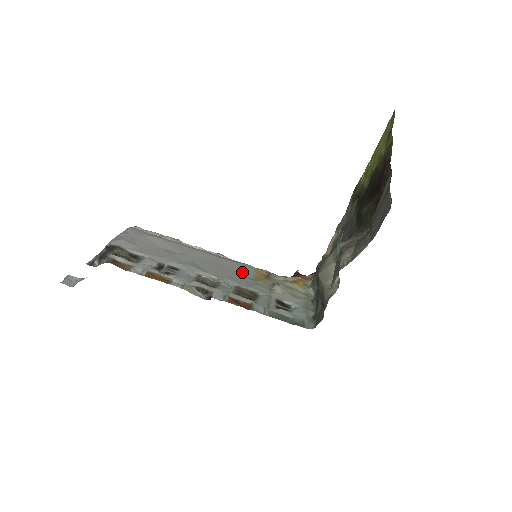
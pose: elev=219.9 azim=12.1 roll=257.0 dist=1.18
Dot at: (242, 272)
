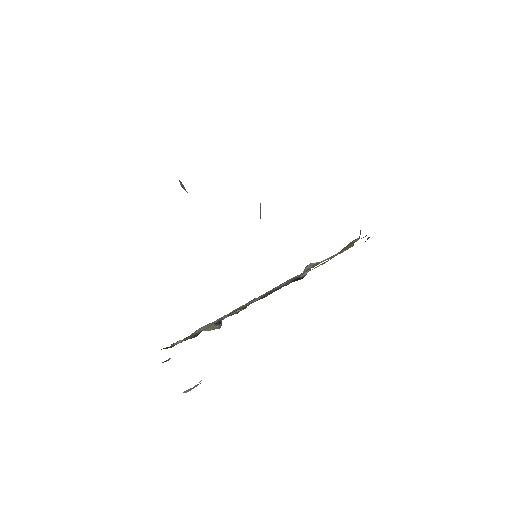
Dot at: occluded
